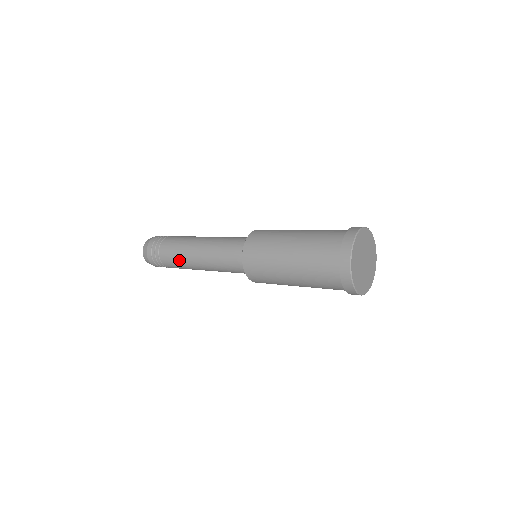
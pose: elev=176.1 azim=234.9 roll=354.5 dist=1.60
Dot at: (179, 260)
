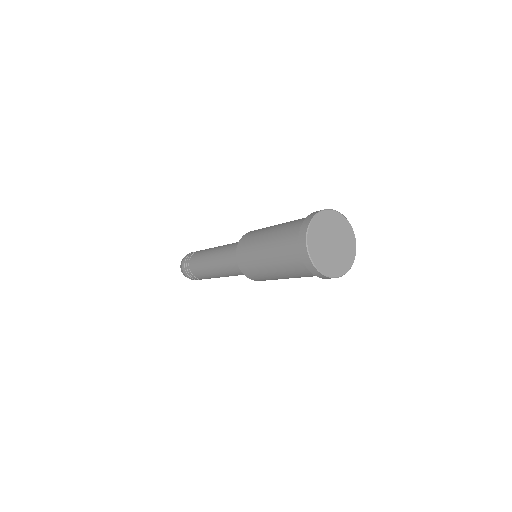
Dot at: (200, 265)
